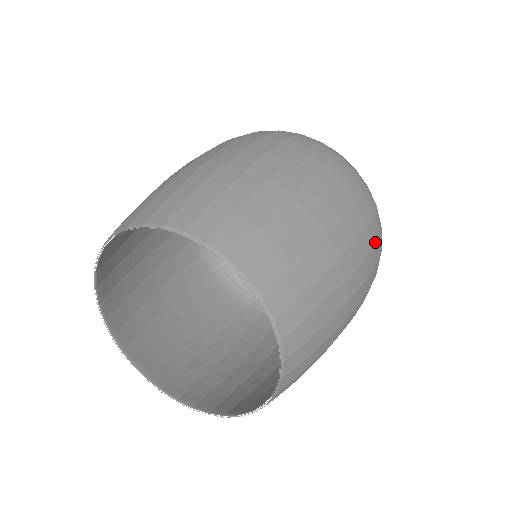
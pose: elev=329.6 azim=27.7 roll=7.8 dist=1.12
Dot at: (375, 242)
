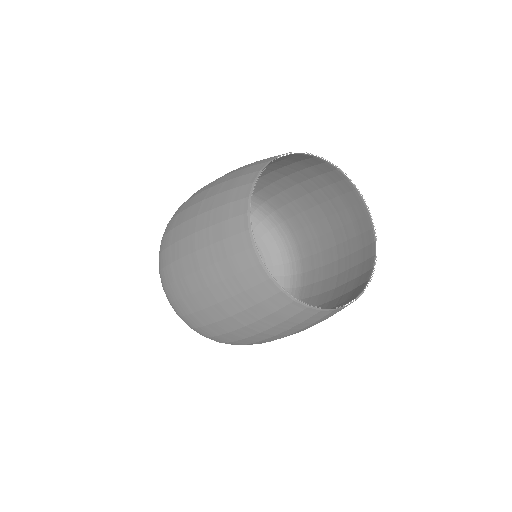
Dot at: occluded
